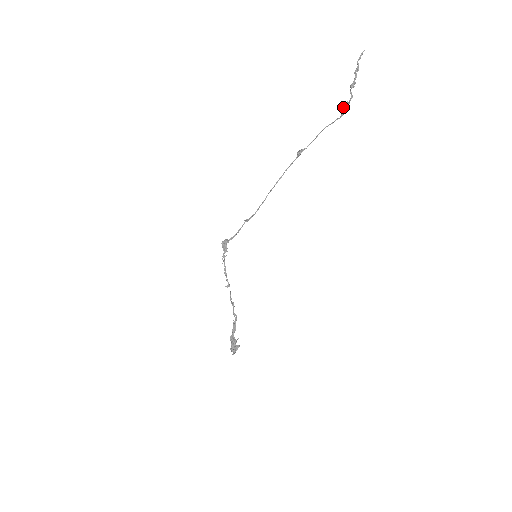
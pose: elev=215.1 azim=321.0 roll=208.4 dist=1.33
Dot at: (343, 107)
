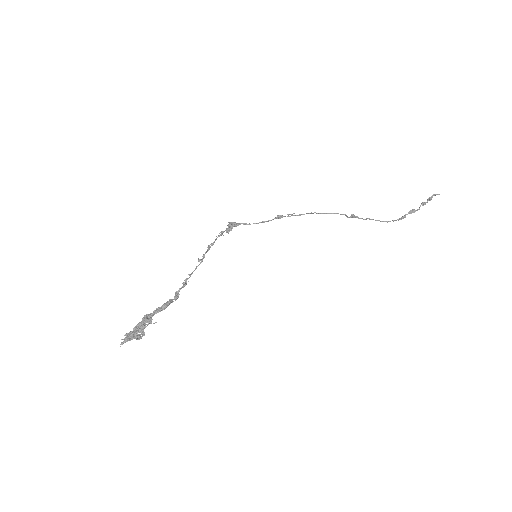
Dot at: (410, 210)
